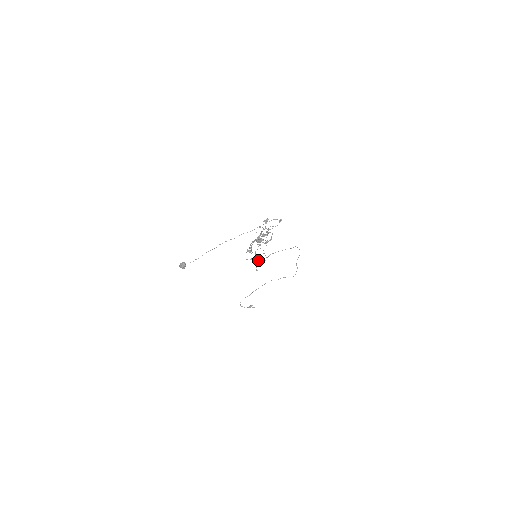
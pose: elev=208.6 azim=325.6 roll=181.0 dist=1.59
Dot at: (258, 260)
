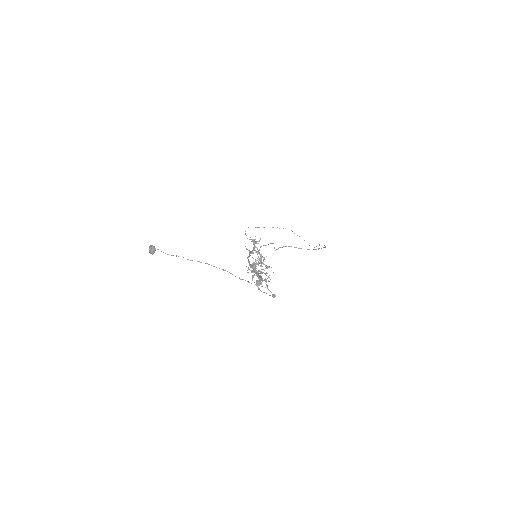
Dot at: occluded
